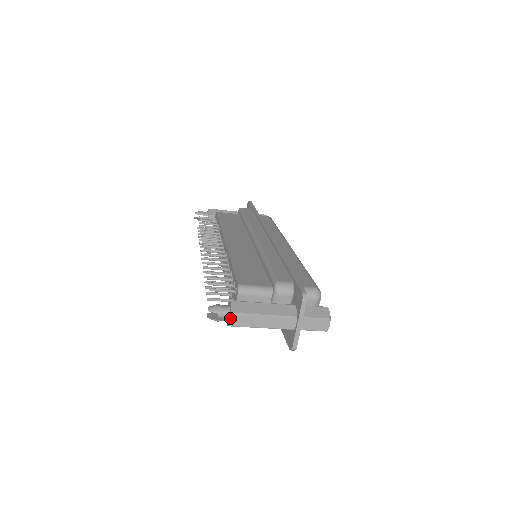
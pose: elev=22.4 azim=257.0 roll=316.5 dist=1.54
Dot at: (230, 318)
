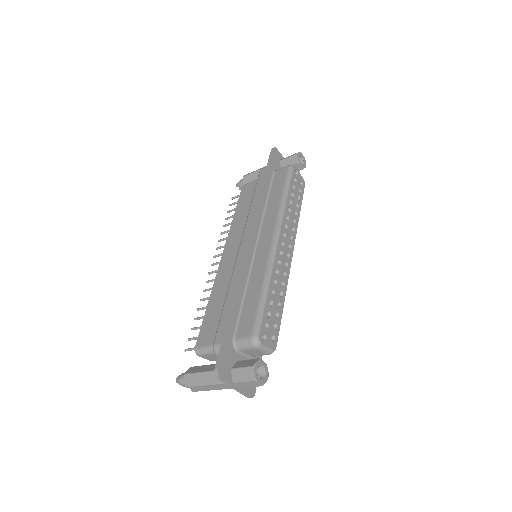
Dot at: occluded
